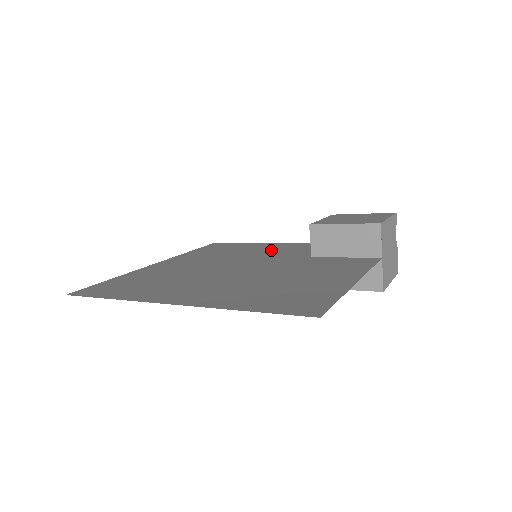
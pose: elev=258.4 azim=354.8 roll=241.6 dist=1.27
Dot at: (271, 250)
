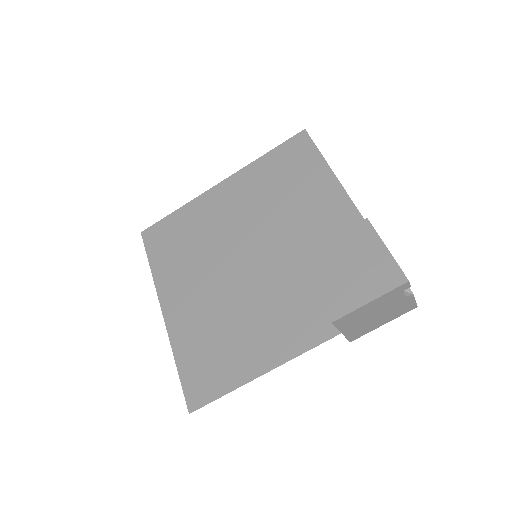
Dot at: (309, 213)
